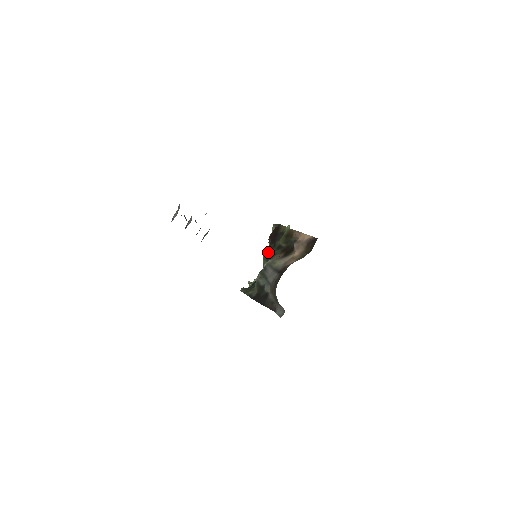
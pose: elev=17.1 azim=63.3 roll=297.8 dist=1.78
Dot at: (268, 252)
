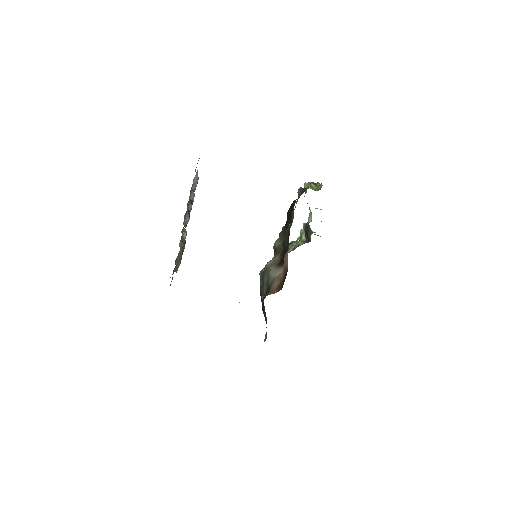
Dot at: (277, 242)
